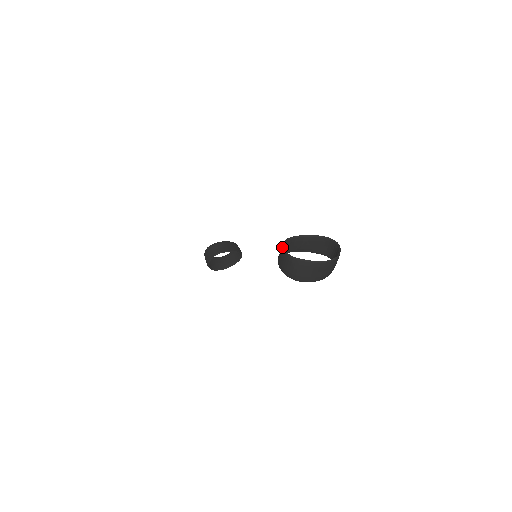
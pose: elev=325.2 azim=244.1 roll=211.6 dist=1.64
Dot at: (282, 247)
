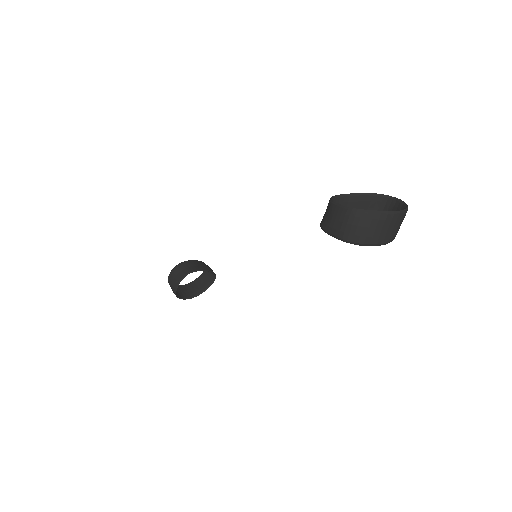
Dot at: (333, 203)
